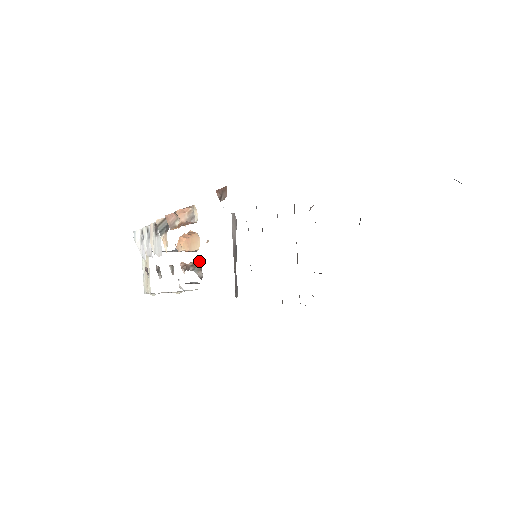
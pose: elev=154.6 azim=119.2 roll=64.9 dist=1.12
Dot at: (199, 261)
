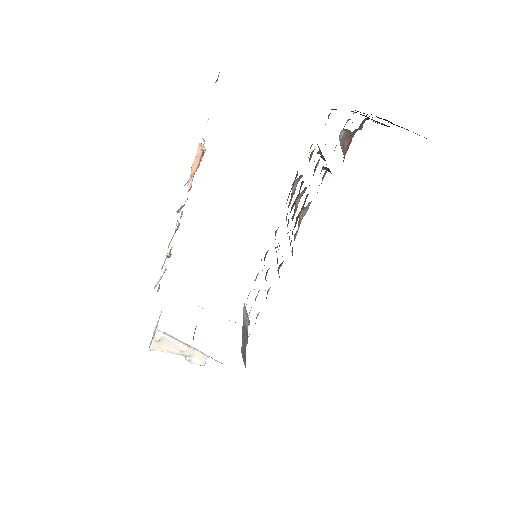
Dot at: (201, 152)
